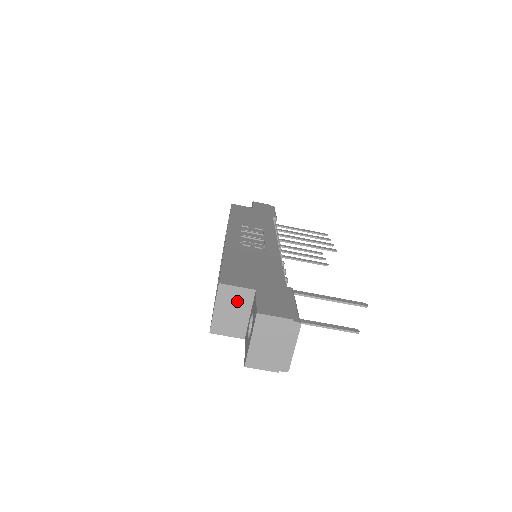
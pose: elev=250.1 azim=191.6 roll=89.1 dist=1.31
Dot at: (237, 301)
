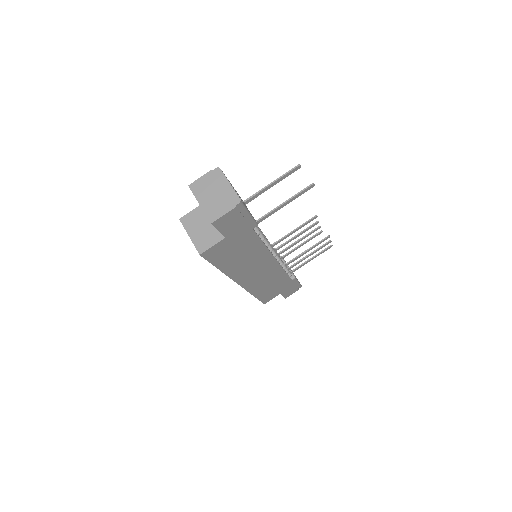
Dot at: (199, 219)
